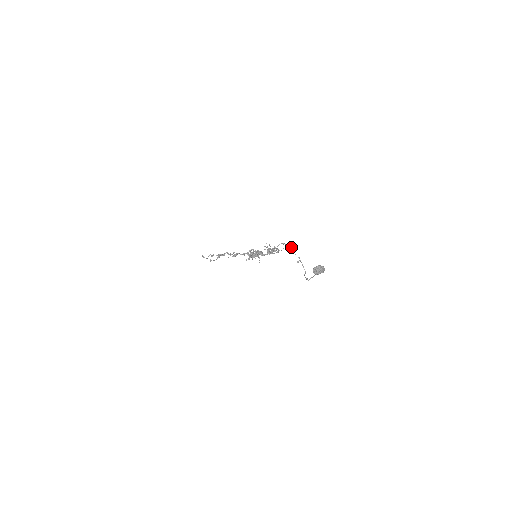
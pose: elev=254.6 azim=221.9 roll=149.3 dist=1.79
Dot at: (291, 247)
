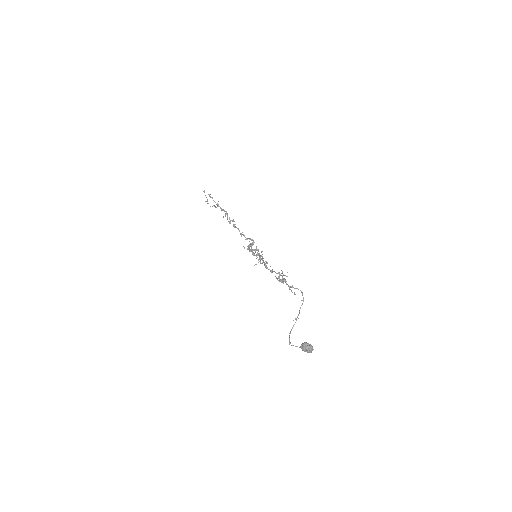
Dot at: occluded
